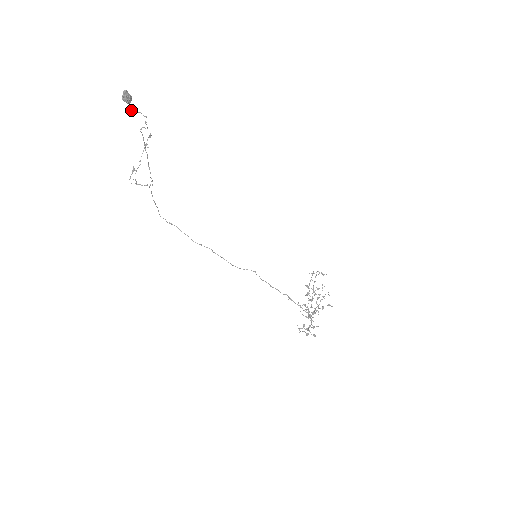
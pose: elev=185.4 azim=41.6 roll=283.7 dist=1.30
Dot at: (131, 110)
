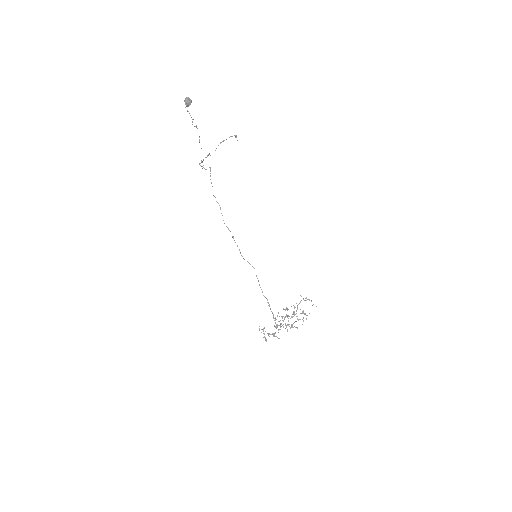
Dot at: (187, 111)
